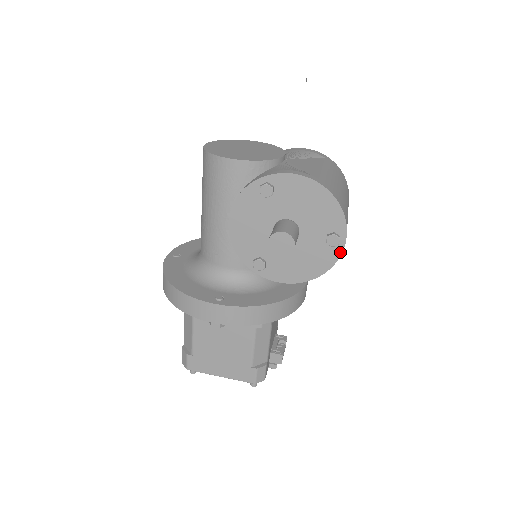
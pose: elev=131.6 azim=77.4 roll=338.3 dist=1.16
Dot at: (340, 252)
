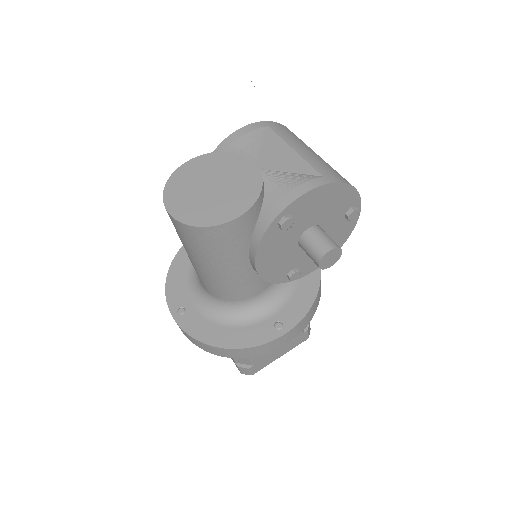
Dot at: (358, 217)
